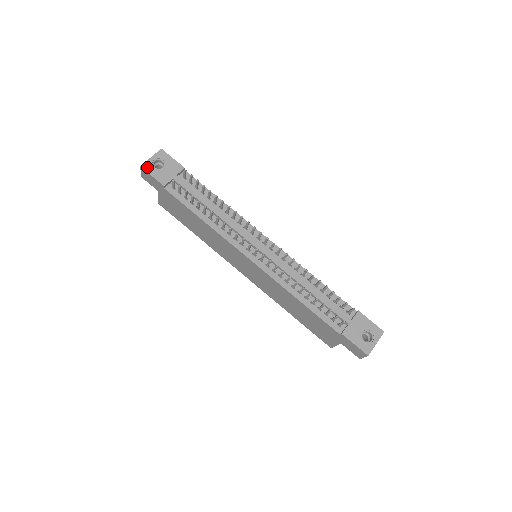
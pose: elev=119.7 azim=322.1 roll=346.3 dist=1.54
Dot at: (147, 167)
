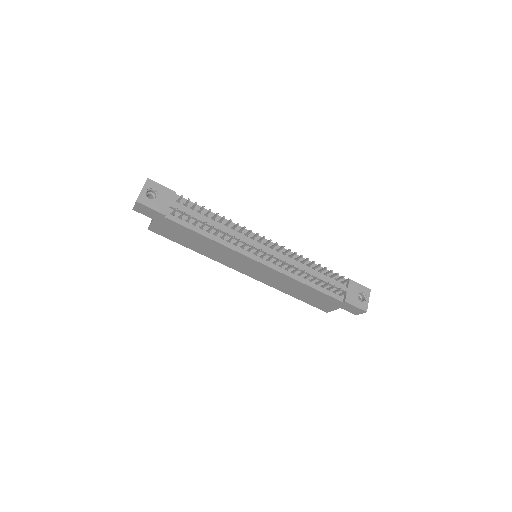
Dot at: (143, 200)
